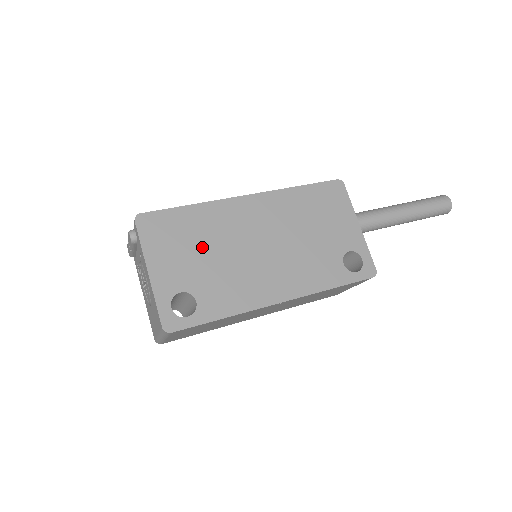
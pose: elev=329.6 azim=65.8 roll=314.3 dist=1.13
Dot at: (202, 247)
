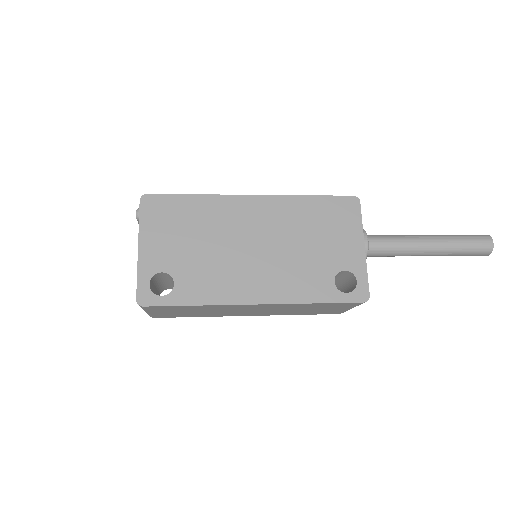
Dot at: (194, 235)
